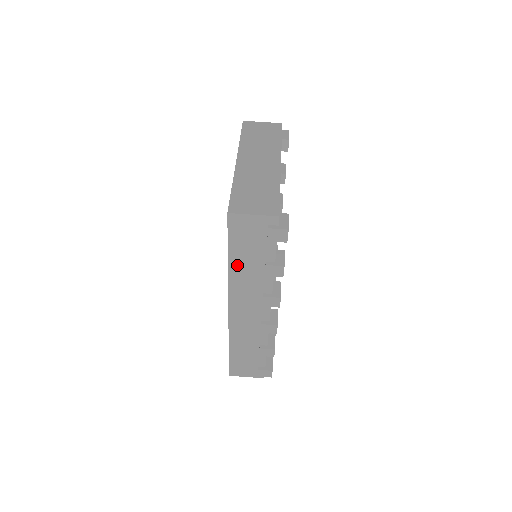
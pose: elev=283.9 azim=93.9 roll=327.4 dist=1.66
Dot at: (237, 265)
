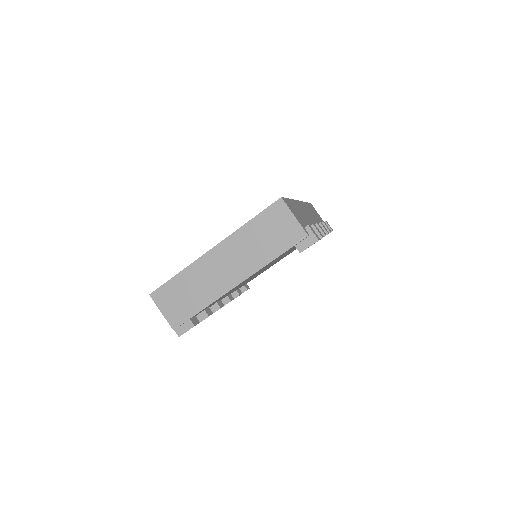
Dot at: occluded
